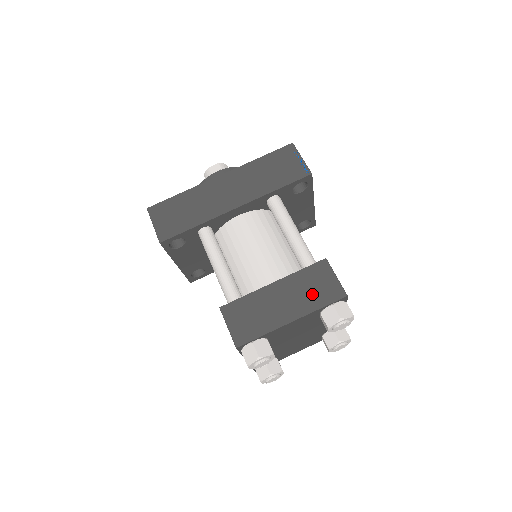
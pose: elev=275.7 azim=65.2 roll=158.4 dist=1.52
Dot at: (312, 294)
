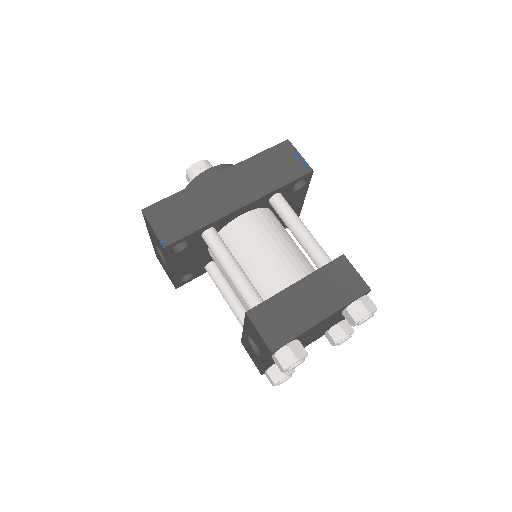
Dot at: (337, 291)
